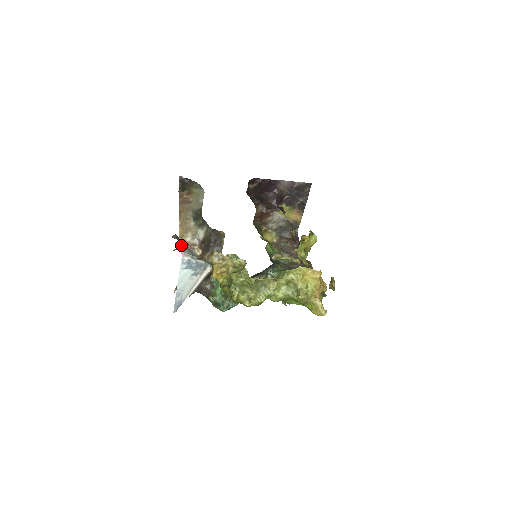
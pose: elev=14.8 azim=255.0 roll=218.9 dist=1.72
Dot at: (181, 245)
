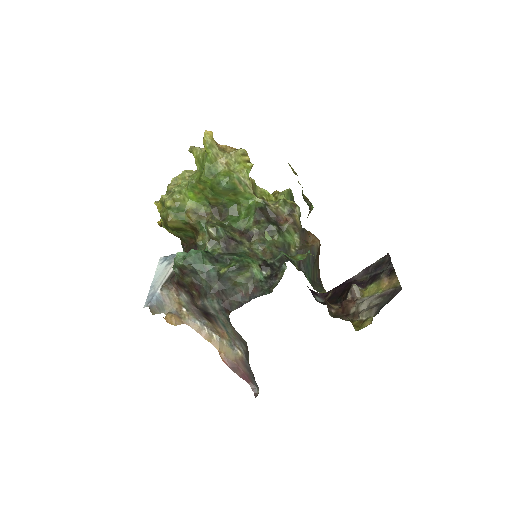
Dot at: occluded
